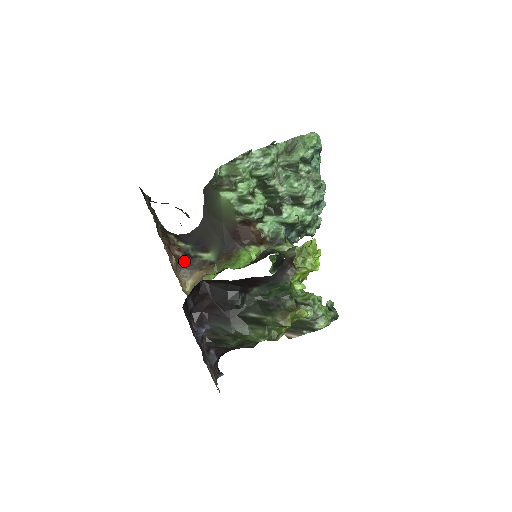
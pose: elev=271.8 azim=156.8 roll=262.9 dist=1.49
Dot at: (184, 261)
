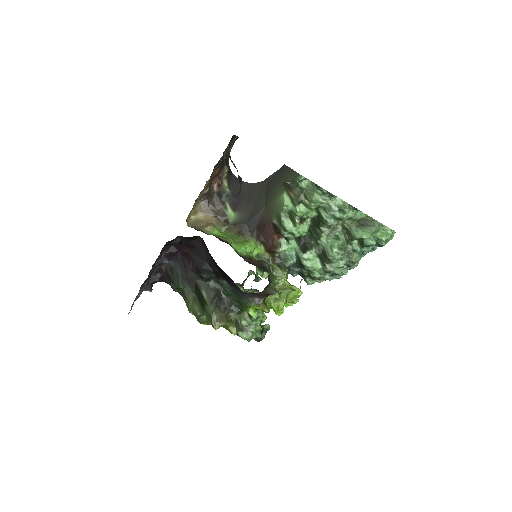
Dot at: (213, 197)
